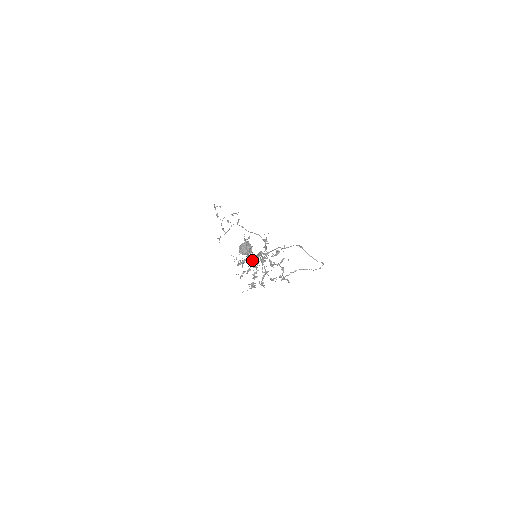
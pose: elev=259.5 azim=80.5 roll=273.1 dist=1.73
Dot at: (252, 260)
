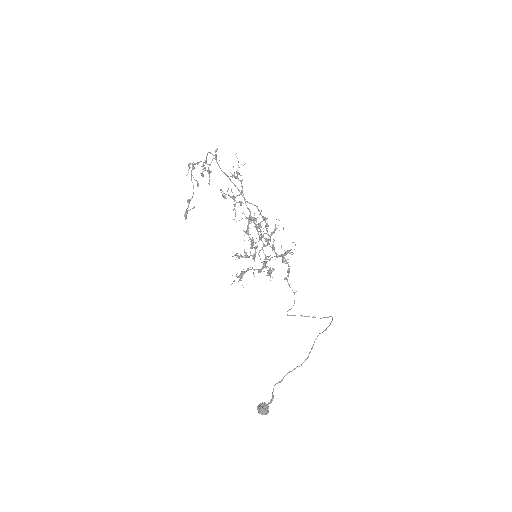
Dot at: occluded
